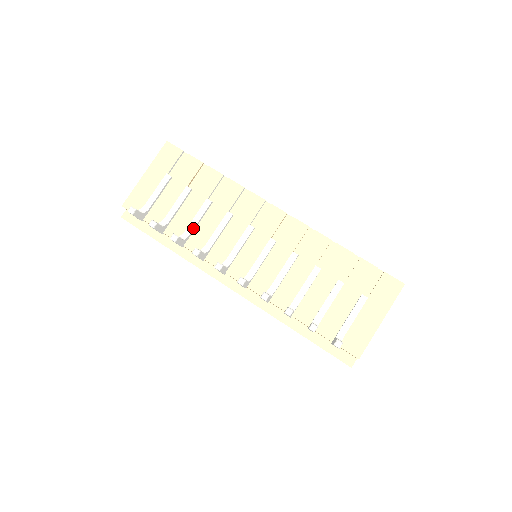
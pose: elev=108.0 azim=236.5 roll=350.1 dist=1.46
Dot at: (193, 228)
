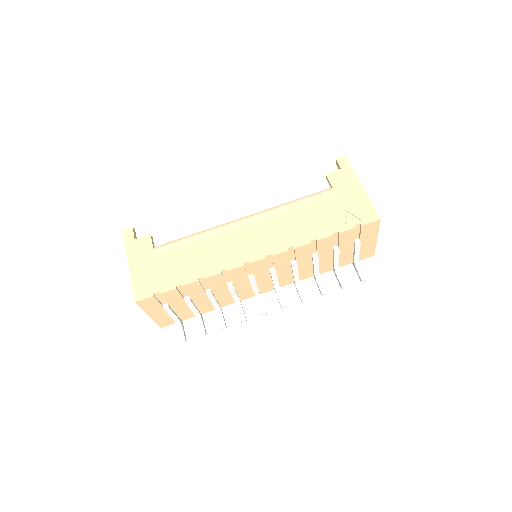
Dot at: (217, 304)
